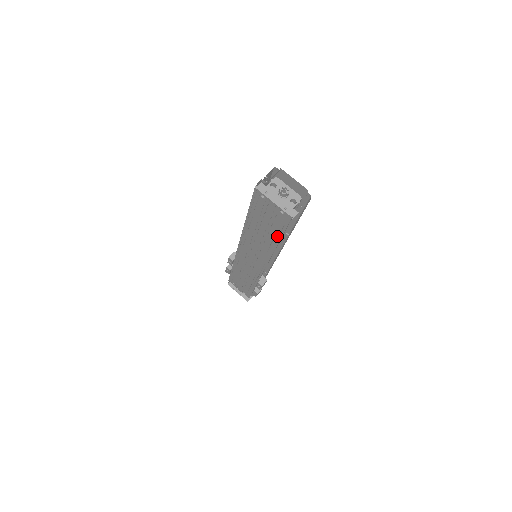
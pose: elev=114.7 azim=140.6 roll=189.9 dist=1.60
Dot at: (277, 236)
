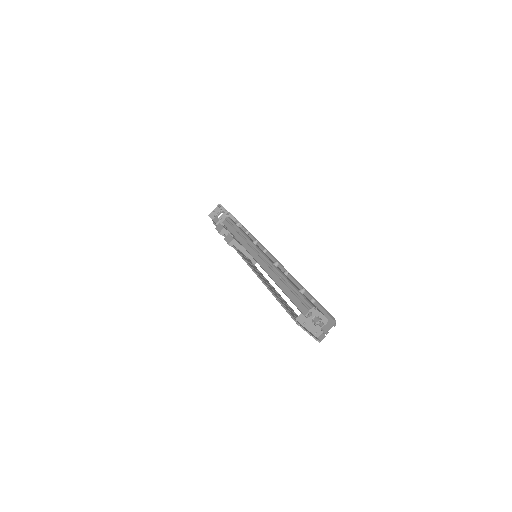
Dot at: occluded
